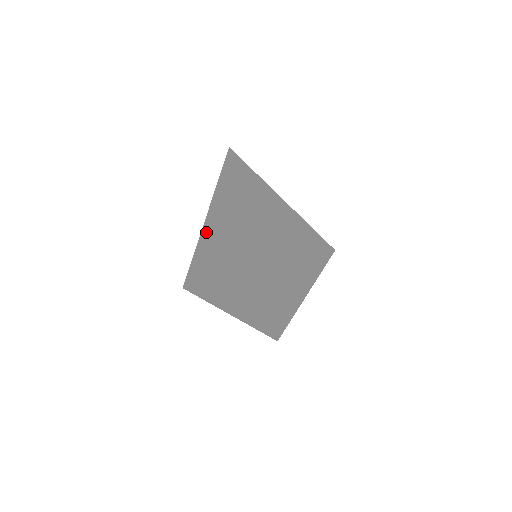
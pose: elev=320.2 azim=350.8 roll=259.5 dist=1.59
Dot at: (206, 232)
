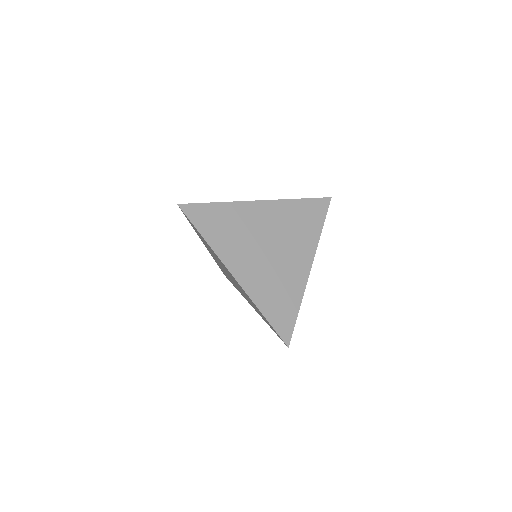
Dot at: (209, 251)
